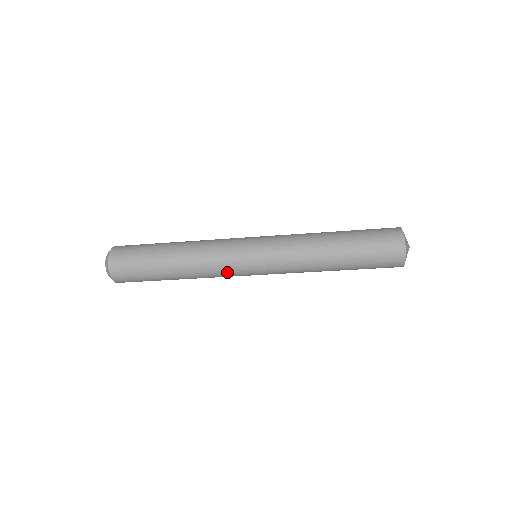
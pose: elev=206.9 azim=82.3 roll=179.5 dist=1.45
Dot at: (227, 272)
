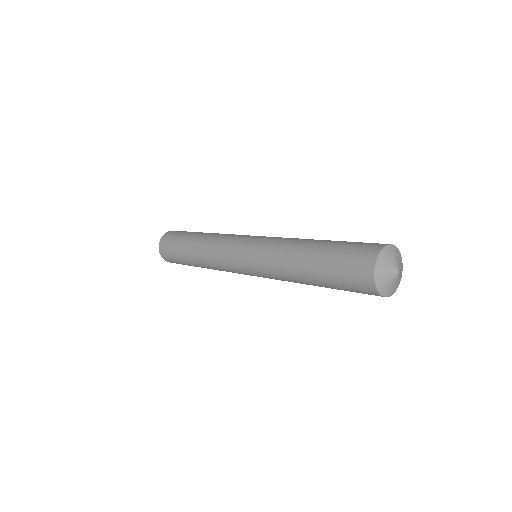
Dot at: occluded
